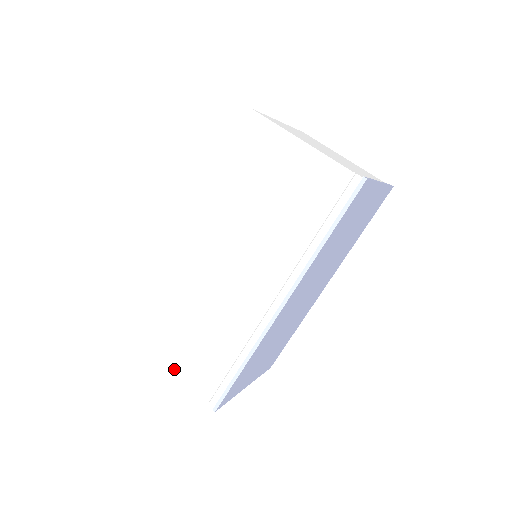
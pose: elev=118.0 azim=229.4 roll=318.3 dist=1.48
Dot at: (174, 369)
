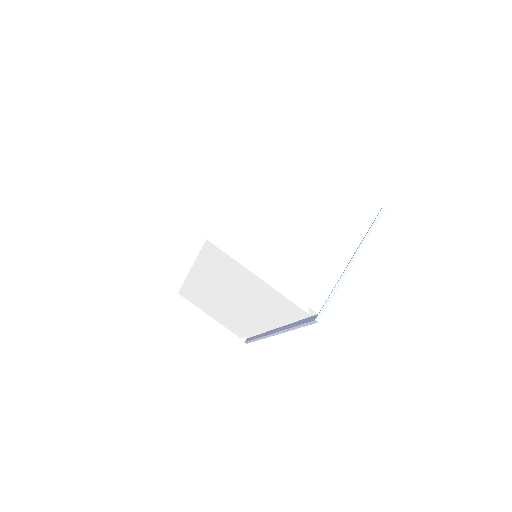
Dot at: (213, 318)
